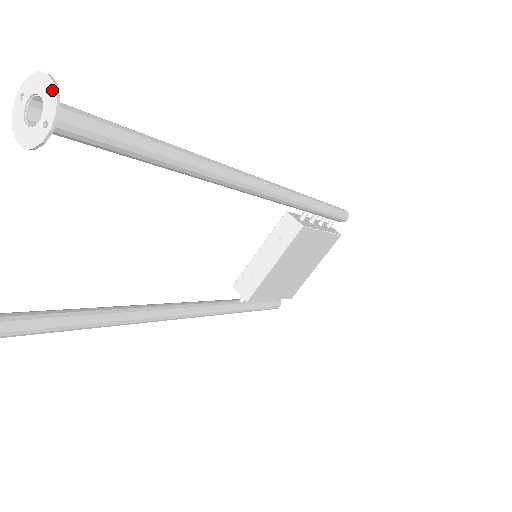
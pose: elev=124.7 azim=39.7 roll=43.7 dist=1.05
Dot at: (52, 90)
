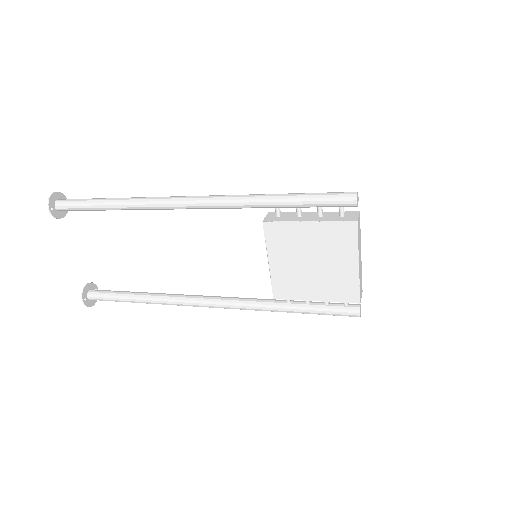
Dot at: (51, 197)
